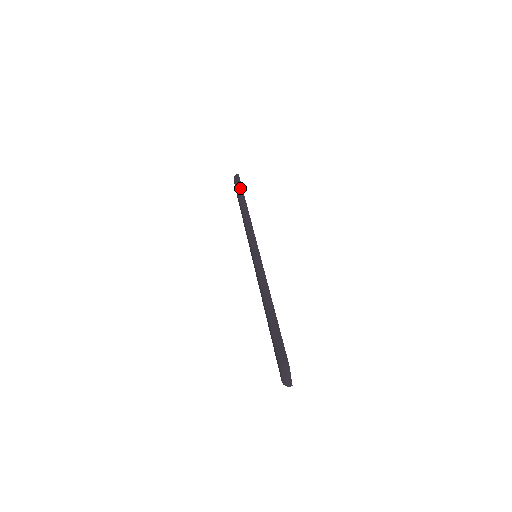
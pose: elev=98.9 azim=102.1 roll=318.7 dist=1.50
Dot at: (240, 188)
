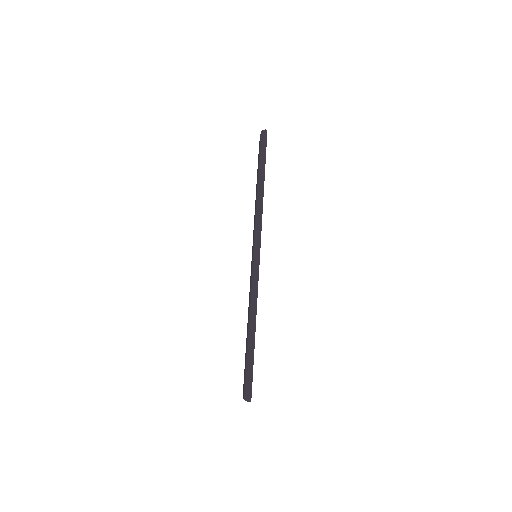
Dot at: (263, 158)
